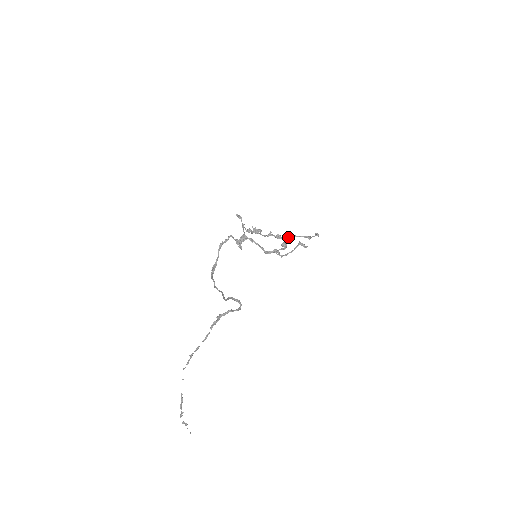
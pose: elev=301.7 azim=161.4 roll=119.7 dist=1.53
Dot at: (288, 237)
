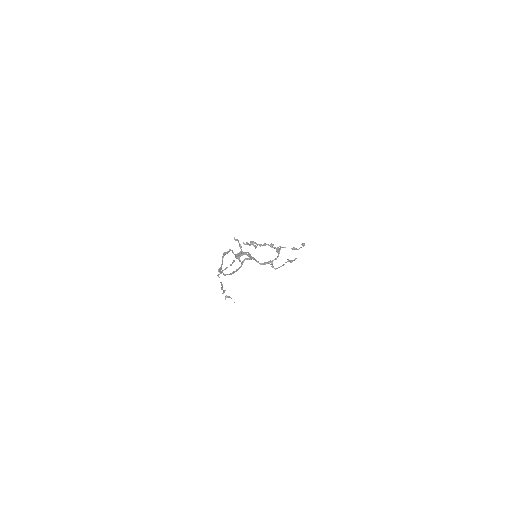
Dot at: (280, 247)
